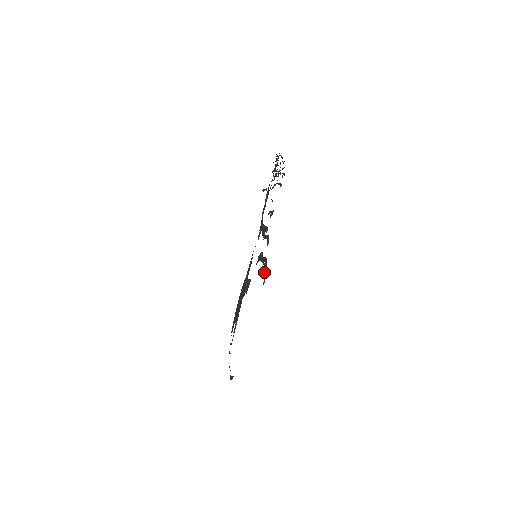
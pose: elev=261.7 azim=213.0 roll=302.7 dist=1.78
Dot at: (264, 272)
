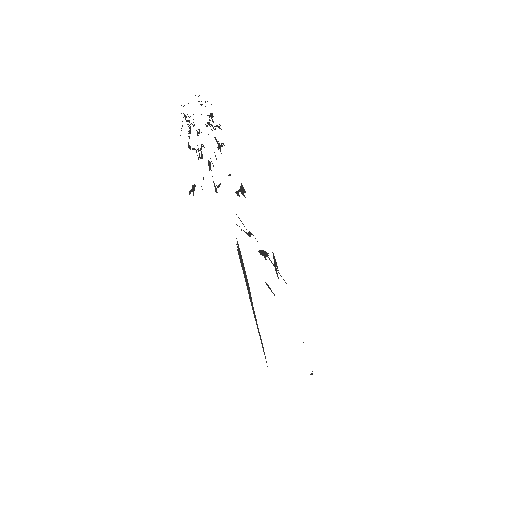
Dot at: (278, 272)
